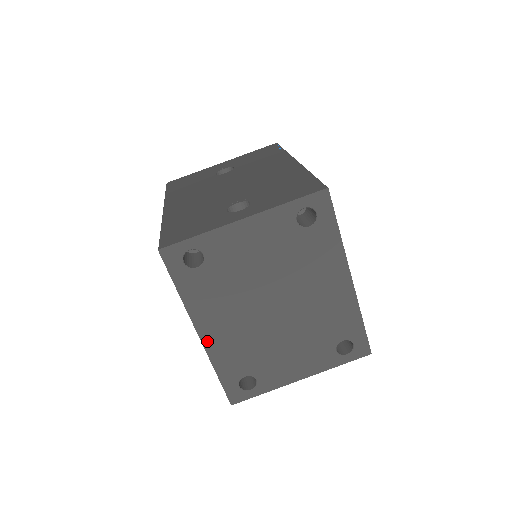
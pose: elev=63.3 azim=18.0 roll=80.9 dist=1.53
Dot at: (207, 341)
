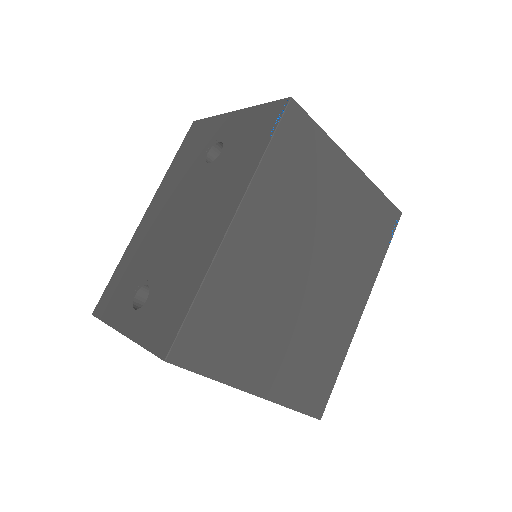
Dot at: occluded
